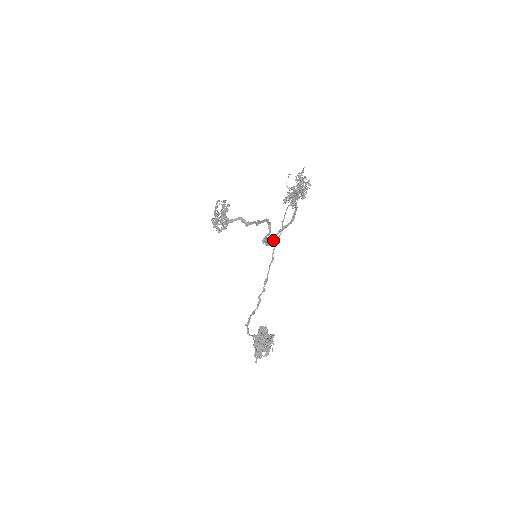
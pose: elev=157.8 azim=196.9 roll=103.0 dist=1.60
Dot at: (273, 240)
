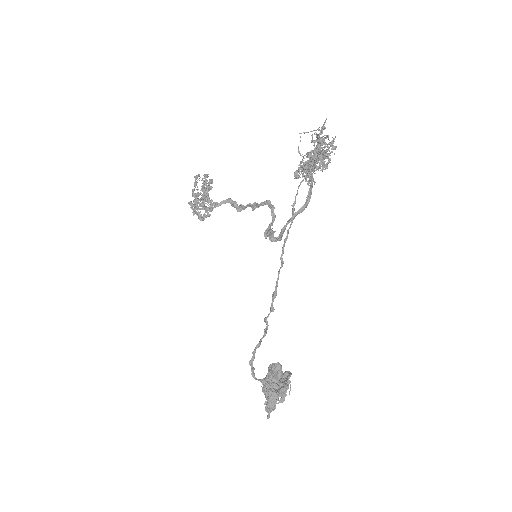
Dot at: (281, 234)
